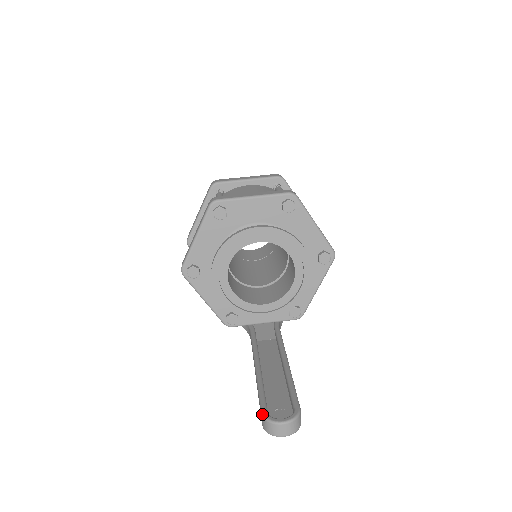
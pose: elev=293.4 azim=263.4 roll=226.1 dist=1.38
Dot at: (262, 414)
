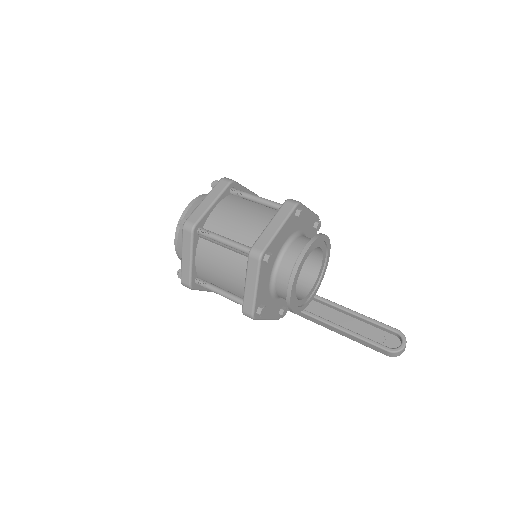
Dot at: (390, 352)
